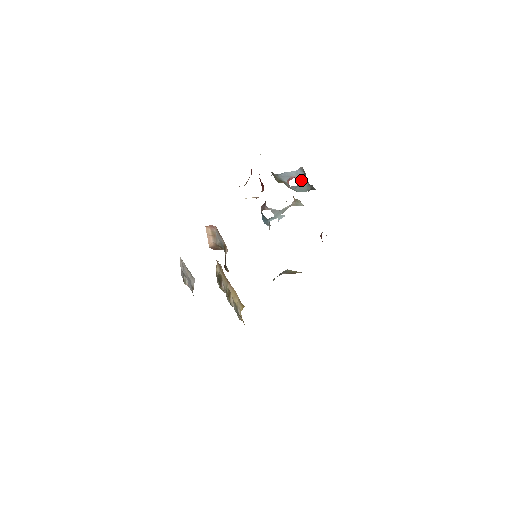
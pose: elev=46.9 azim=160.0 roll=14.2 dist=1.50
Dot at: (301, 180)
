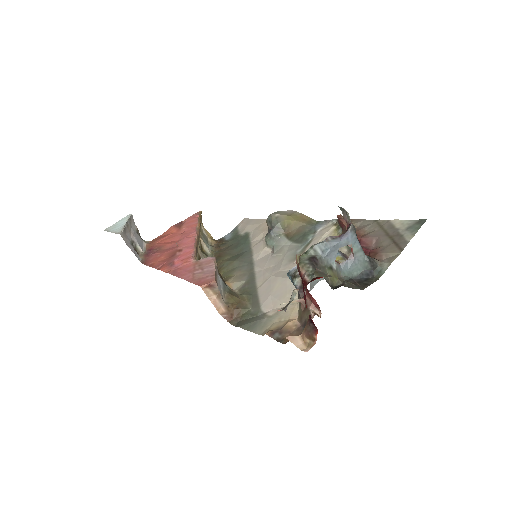
Dot at: (354, 250)
